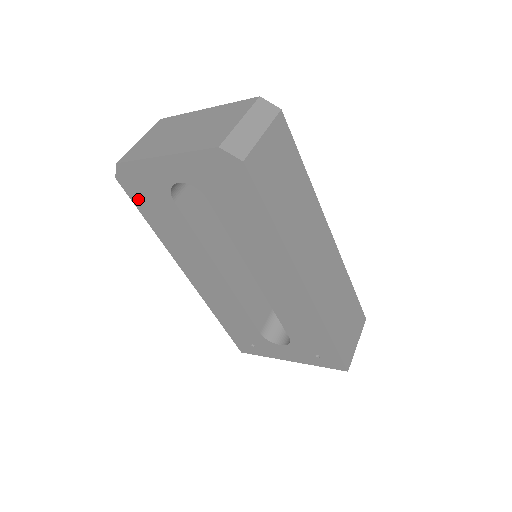
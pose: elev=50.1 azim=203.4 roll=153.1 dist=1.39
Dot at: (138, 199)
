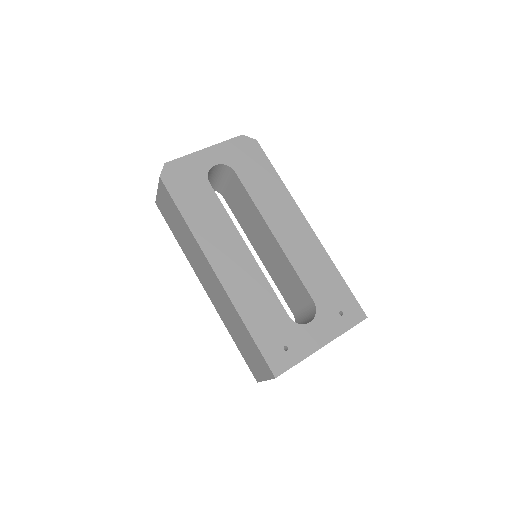
Dot at: (177, 191)
